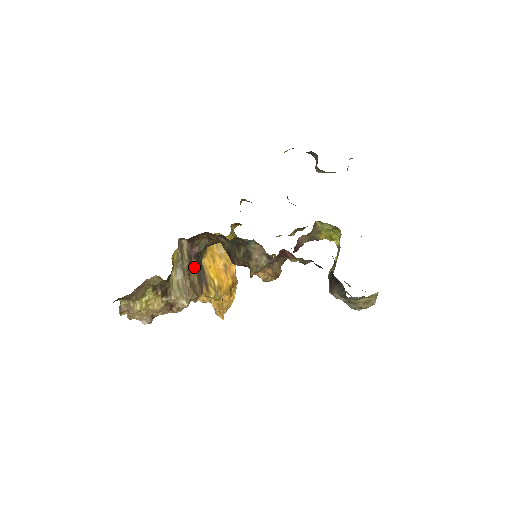
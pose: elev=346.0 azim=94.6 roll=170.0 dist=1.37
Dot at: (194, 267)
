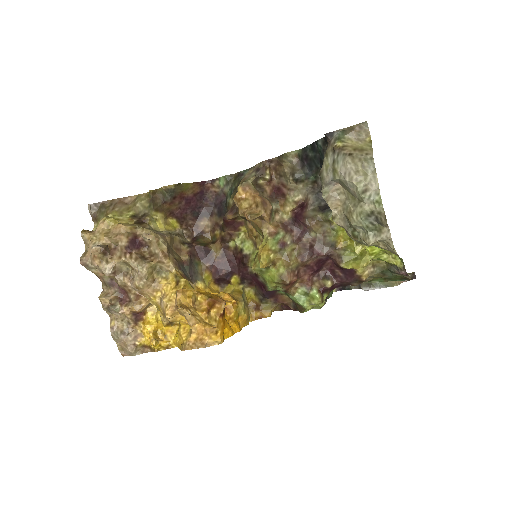
Dot at: (183, 257)
